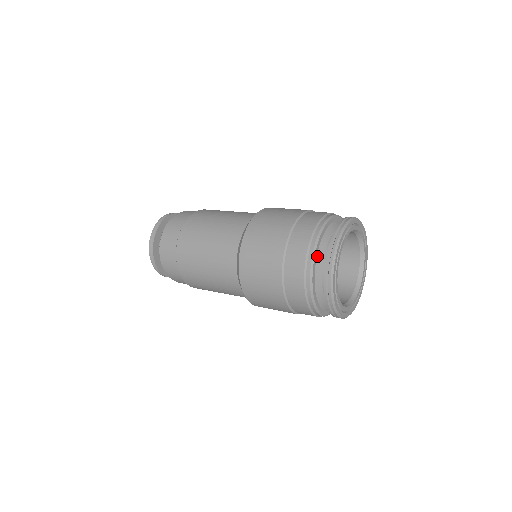
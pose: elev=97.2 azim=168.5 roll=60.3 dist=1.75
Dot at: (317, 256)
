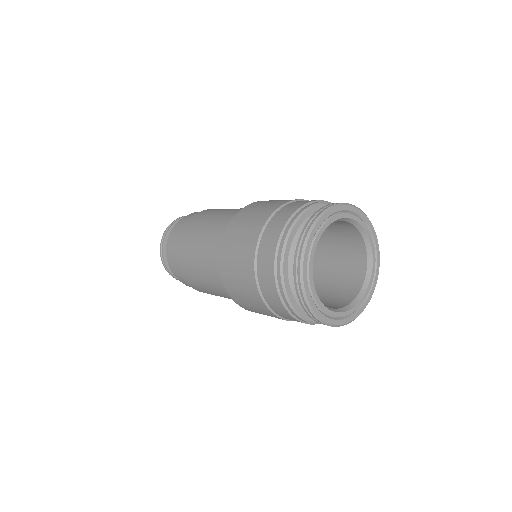
Dot at: occluded
